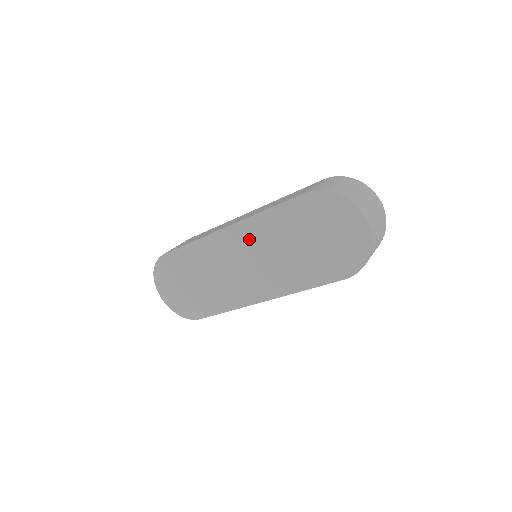
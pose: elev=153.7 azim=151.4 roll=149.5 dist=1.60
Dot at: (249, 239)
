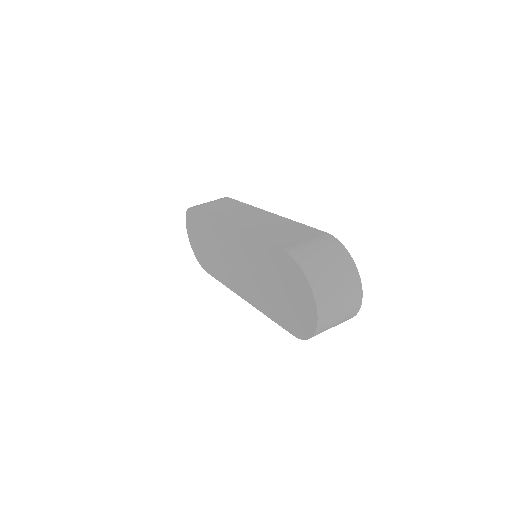
Dot at: (242, 248)
